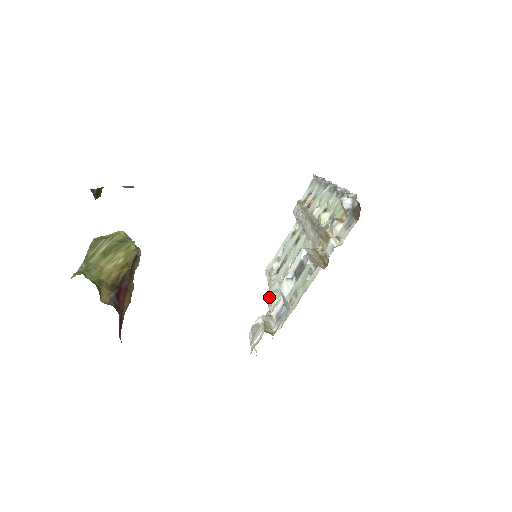
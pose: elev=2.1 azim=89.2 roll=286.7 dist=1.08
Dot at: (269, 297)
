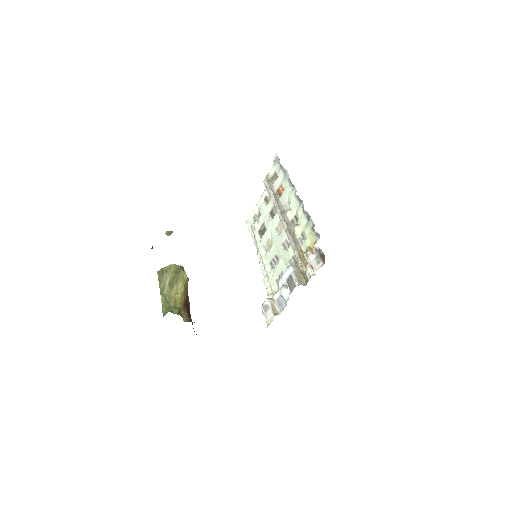
Dot at: (259, 259)
